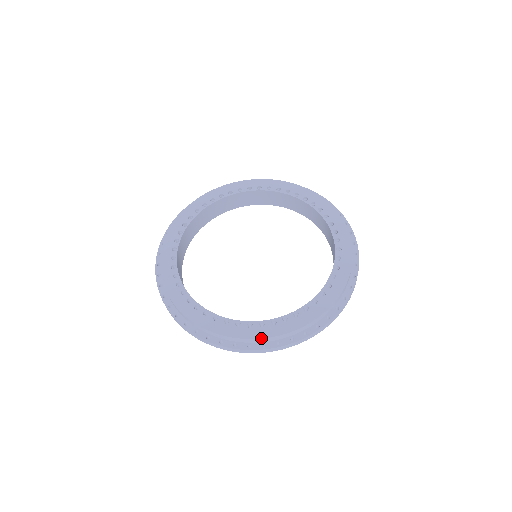
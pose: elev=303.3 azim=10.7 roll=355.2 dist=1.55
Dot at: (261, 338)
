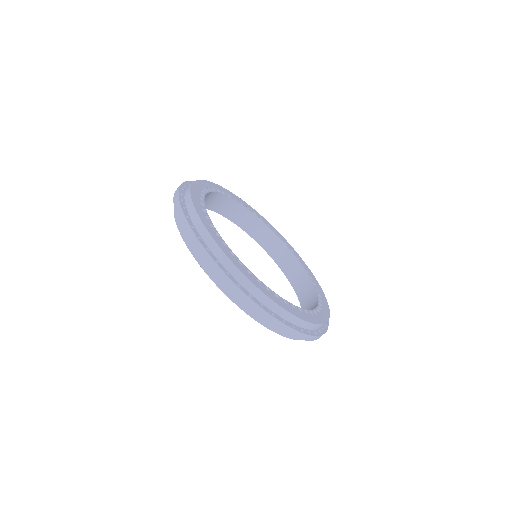
Dot at: (298, 317)
